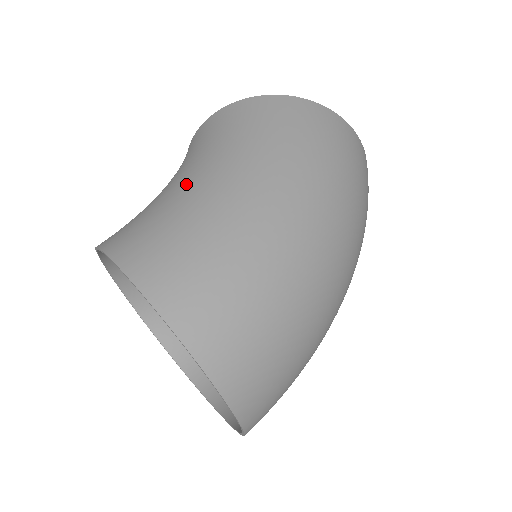
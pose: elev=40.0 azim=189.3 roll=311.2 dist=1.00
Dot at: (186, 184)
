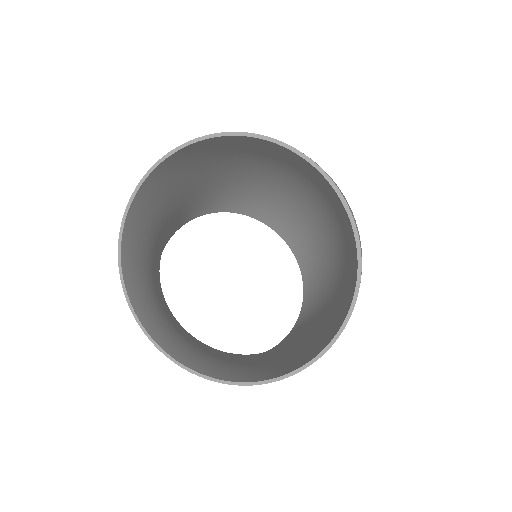
Dot at: occluded
